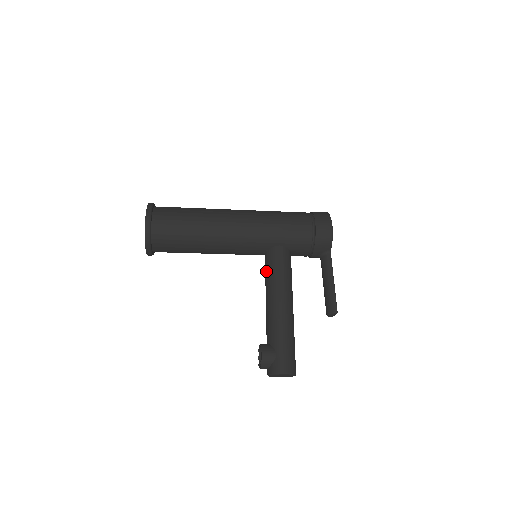
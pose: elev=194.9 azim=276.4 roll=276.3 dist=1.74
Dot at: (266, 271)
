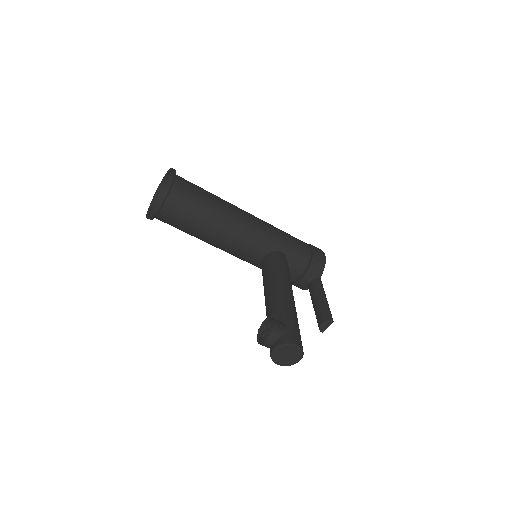
Dot at: (267, 268)
